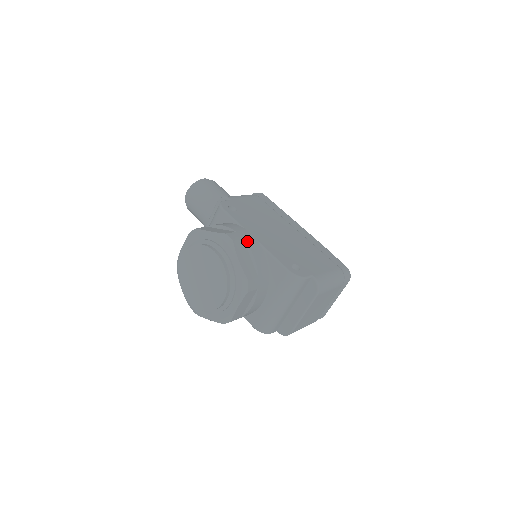
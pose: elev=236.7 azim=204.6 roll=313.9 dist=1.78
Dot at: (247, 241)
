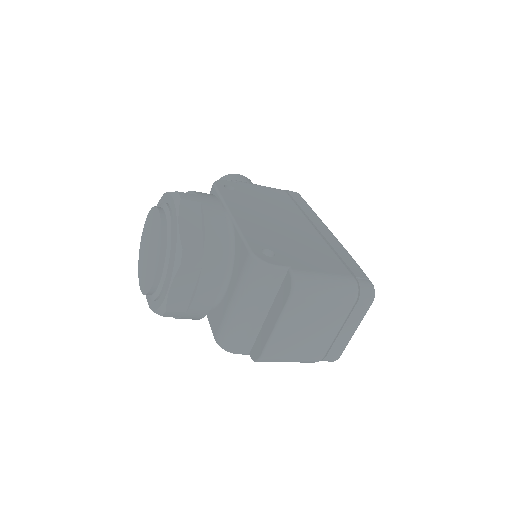
Dot at: (205, 205)
